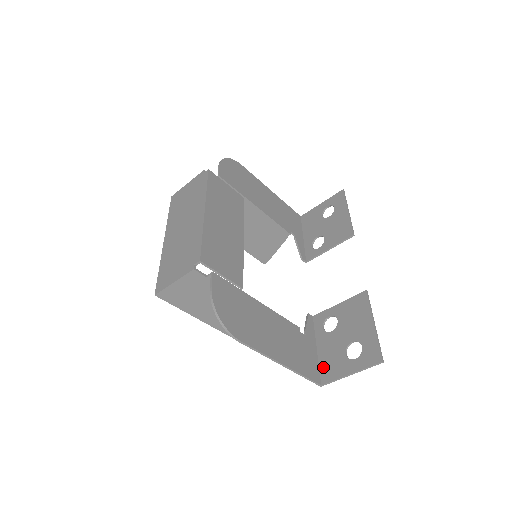
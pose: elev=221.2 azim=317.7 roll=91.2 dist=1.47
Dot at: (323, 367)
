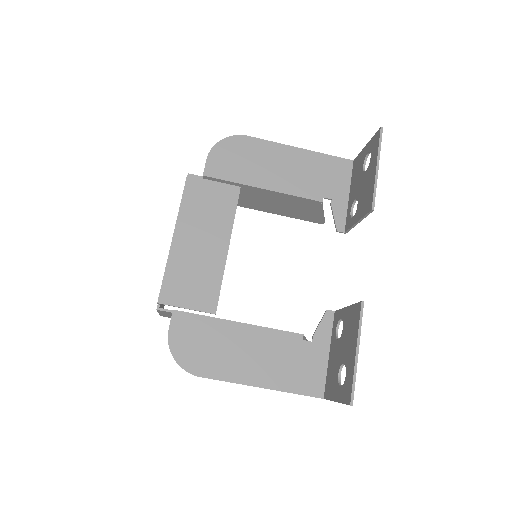
Dot at: (327, 379)
